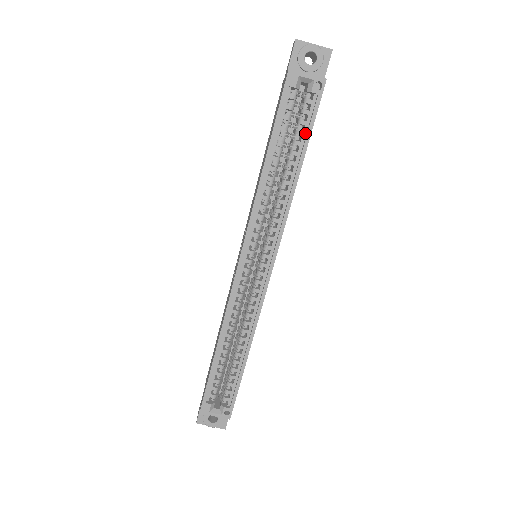
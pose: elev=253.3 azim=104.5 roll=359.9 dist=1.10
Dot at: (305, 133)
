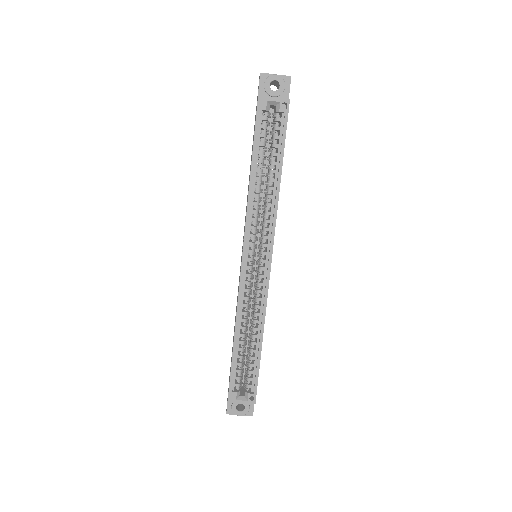
Dot at: (280, 145)
